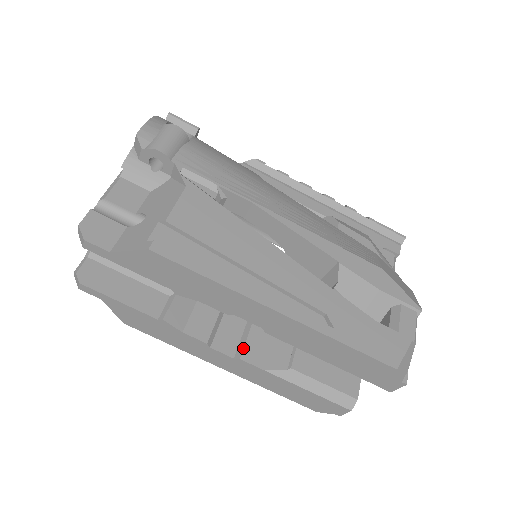
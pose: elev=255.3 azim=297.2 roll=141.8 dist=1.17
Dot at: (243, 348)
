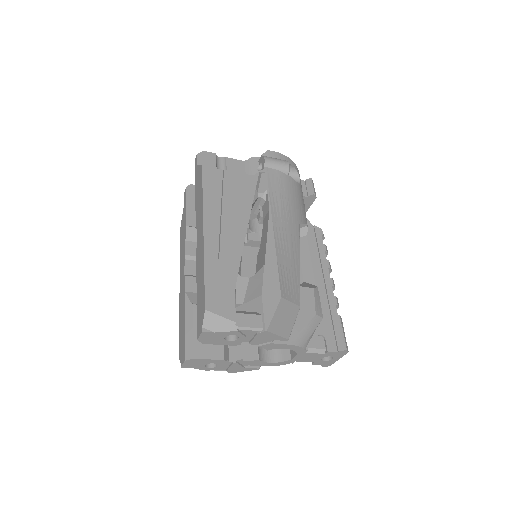
Dot at: (194, 276)
